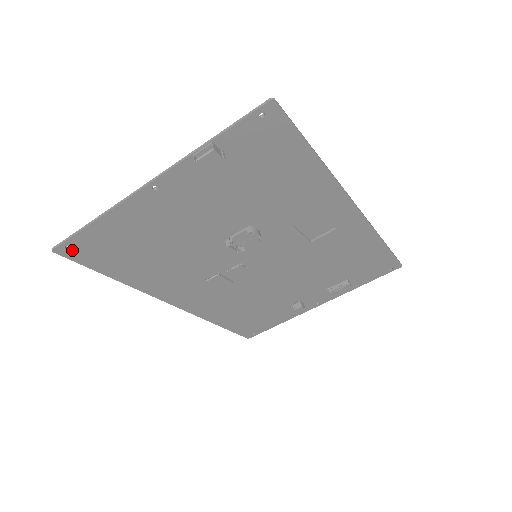
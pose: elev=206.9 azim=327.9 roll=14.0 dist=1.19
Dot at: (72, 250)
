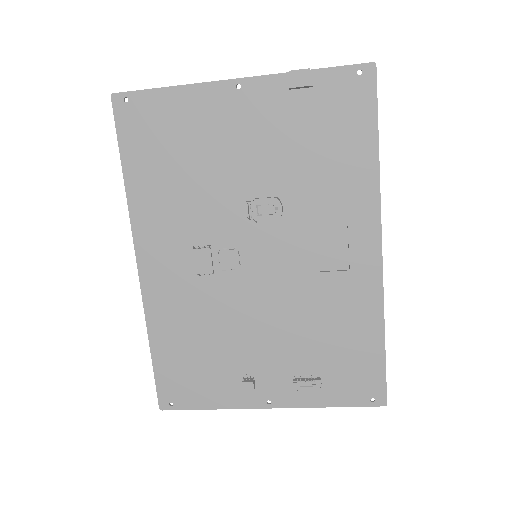
Dot at: (126, 107)
